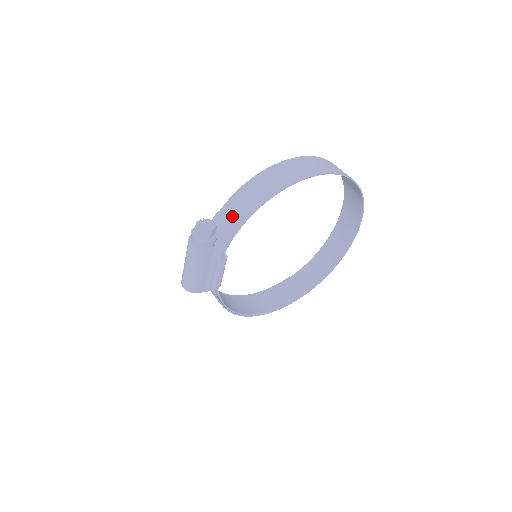
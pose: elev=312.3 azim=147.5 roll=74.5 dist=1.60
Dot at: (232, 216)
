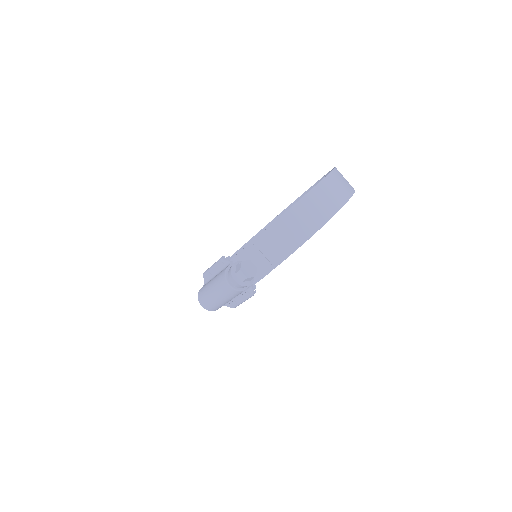
Dot at: (267, 253)
